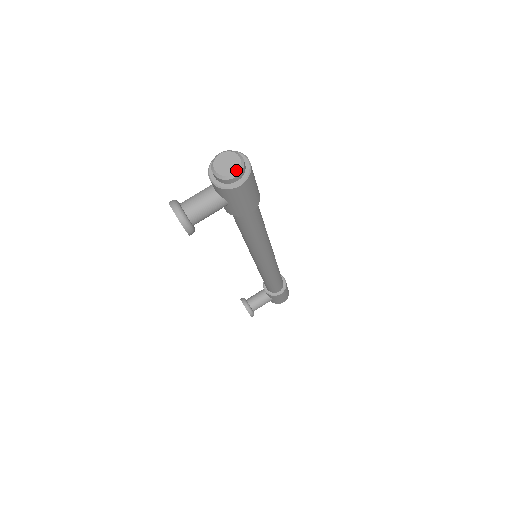
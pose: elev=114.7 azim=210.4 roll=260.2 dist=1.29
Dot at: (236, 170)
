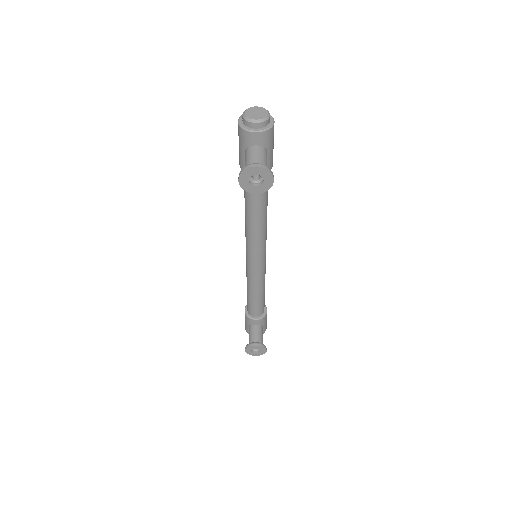
Dot at: (266, 111)
